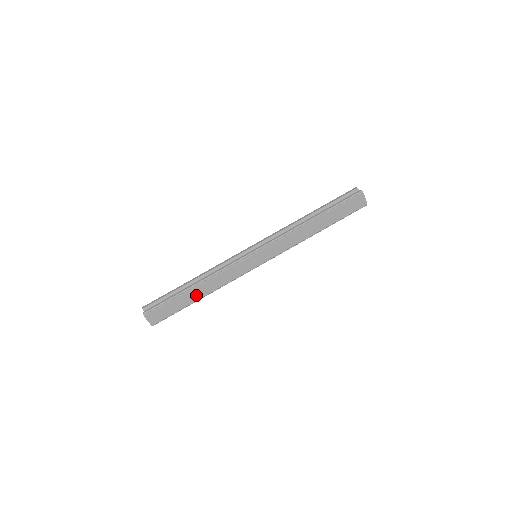
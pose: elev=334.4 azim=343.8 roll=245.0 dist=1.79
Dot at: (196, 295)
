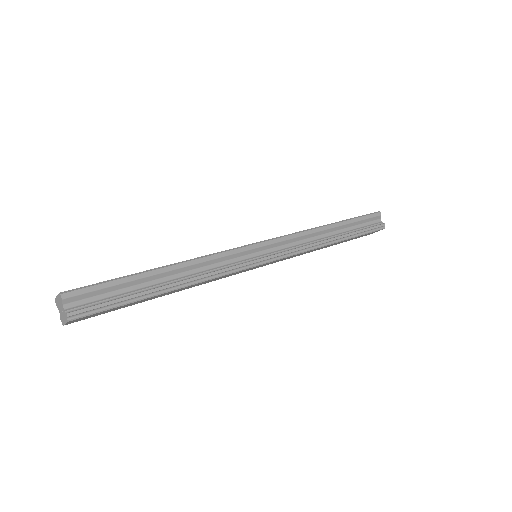
Dot at: (161, 295)
